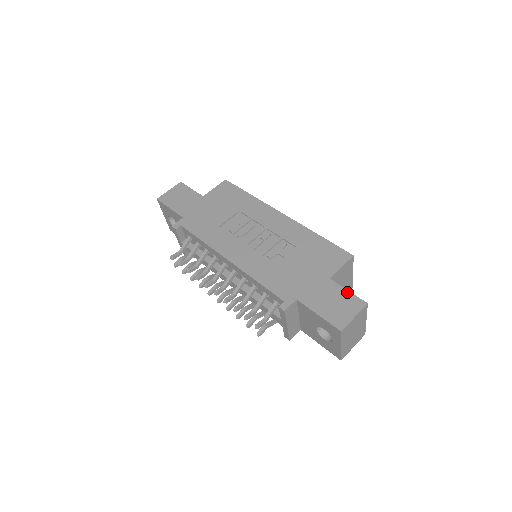
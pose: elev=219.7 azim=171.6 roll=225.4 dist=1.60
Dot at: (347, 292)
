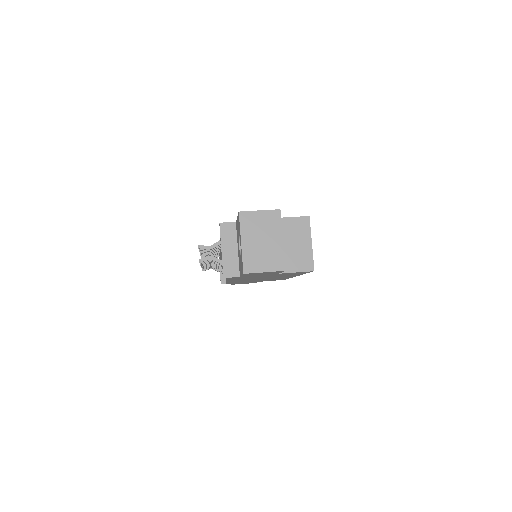
Dot at: occluded
